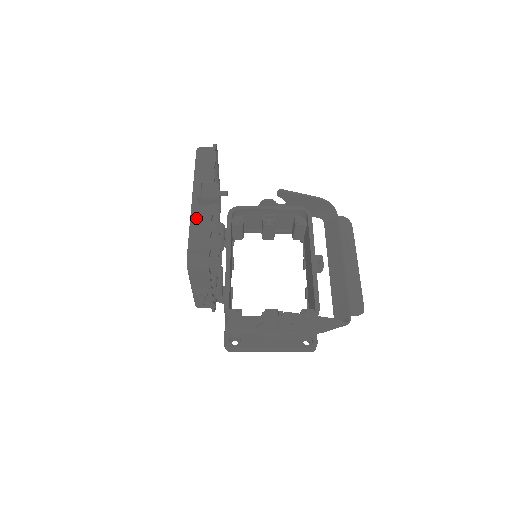
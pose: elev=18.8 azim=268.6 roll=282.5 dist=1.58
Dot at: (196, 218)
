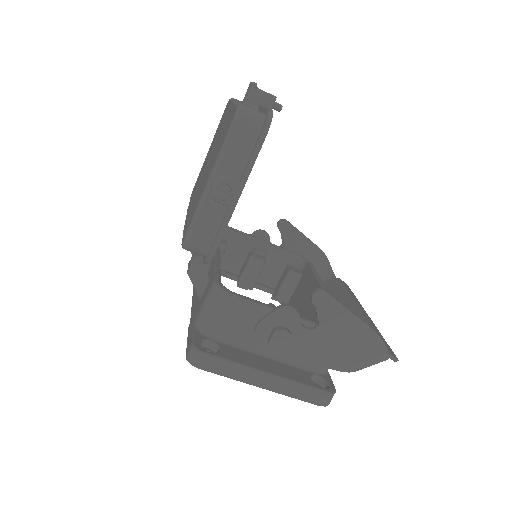
Dot at: occluded
